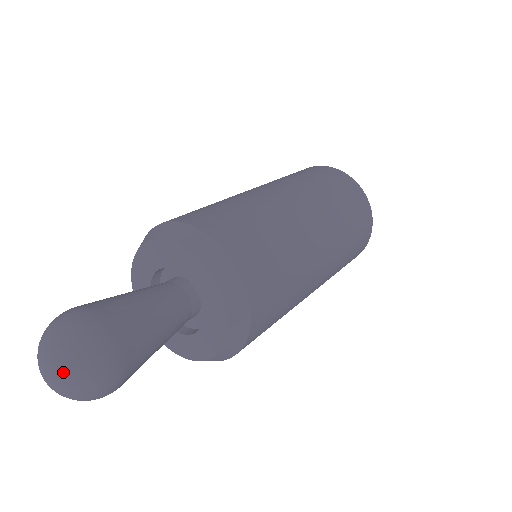
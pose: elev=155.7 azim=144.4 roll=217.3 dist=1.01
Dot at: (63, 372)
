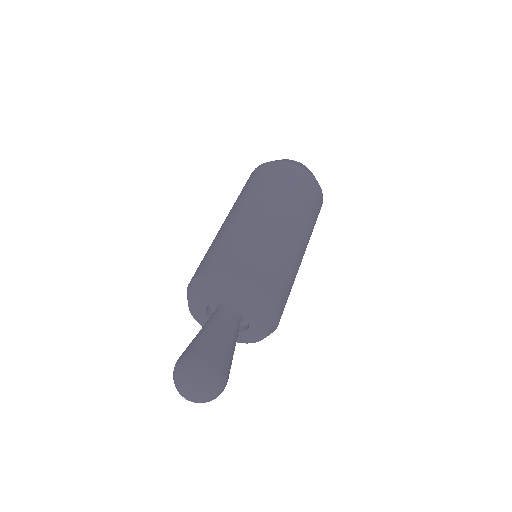
Dot at: (204, 399)
